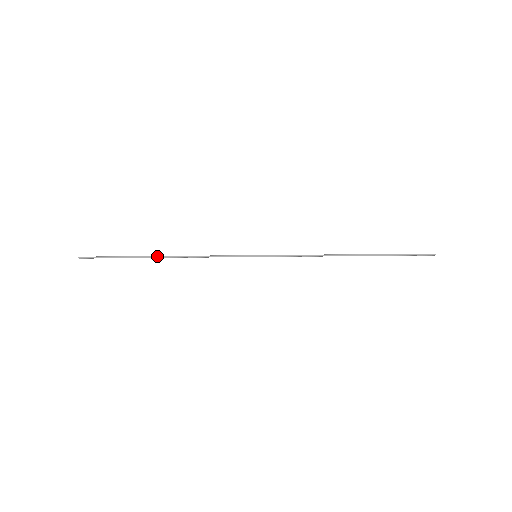
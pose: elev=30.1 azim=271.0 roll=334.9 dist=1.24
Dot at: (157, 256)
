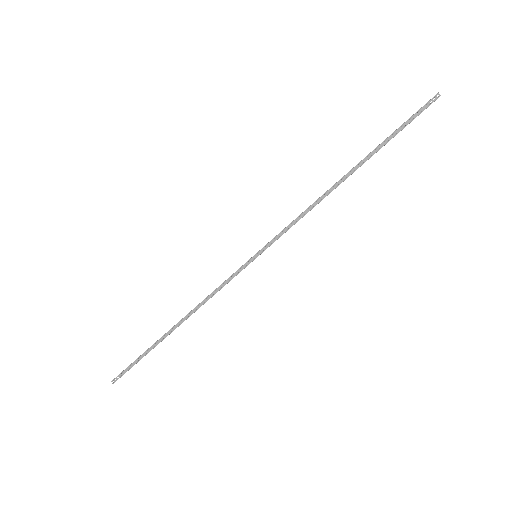
Dot at: (171, 328)
